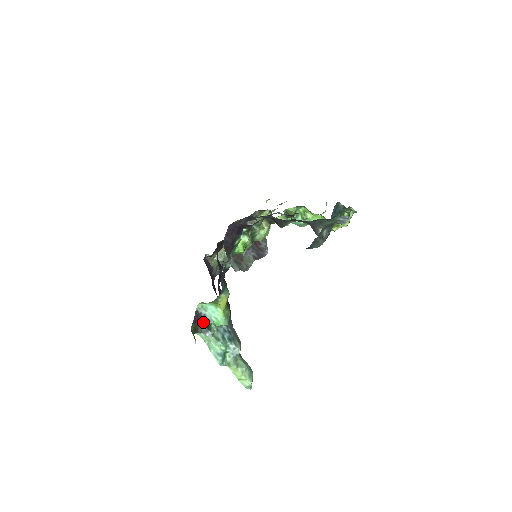
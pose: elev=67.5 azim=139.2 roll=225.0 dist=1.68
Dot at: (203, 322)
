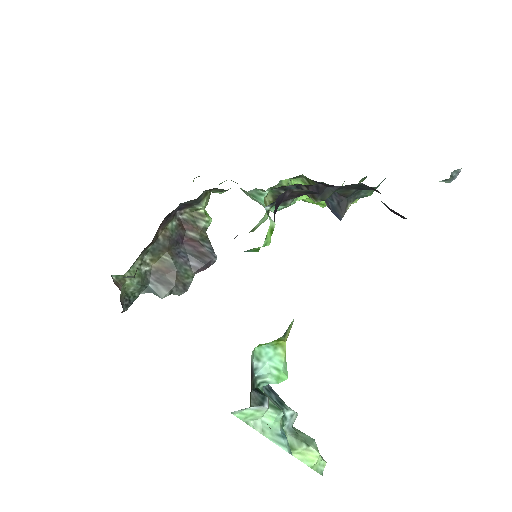
Dot at: (252, 385)
